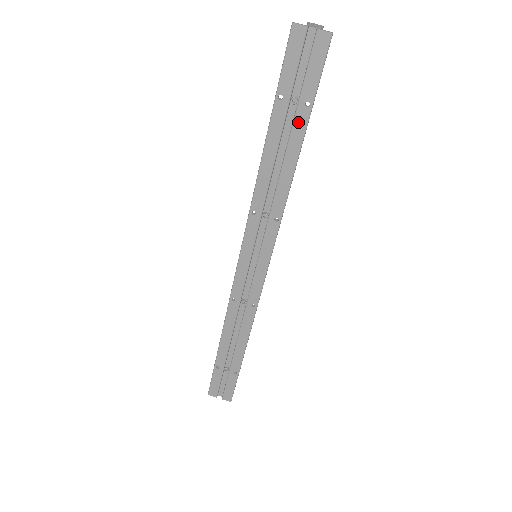
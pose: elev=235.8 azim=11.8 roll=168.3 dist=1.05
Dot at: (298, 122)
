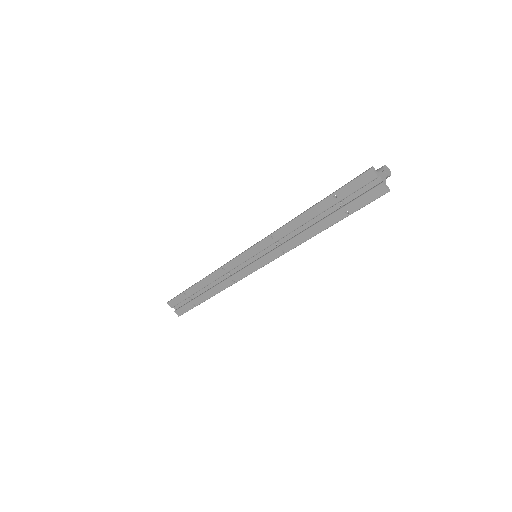
Dot at: (335, 216)
